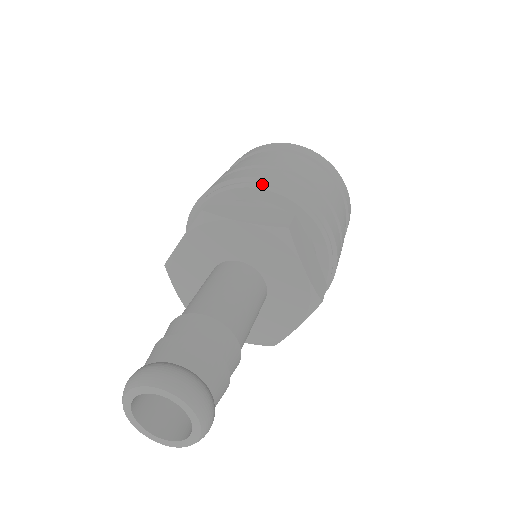
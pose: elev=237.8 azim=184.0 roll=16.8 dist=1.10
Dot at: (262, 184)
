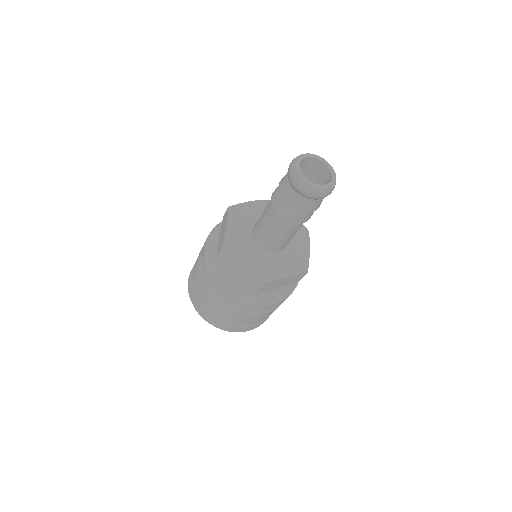
Dot at: occluded
